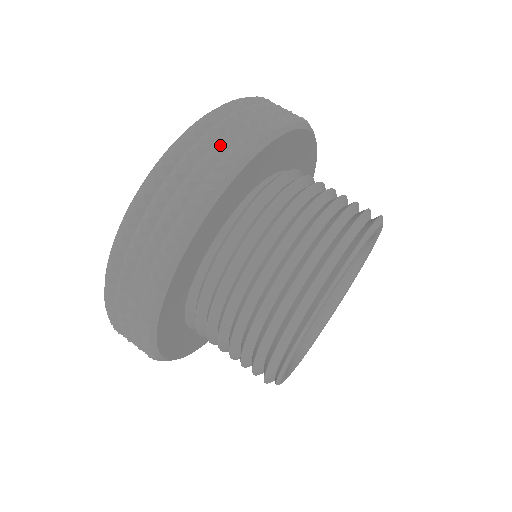
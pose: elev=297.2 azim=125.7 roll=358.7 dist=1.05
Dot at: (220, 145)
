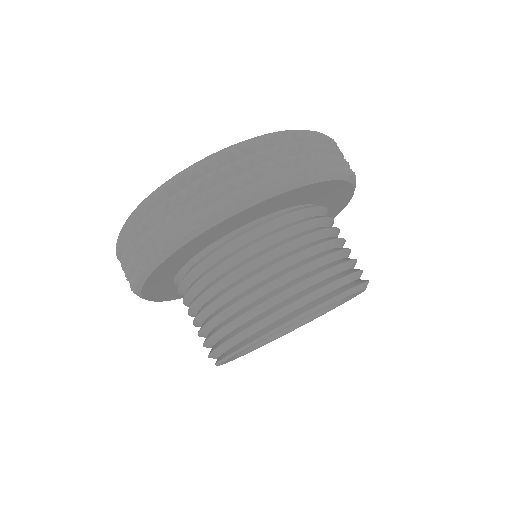
Dot at: (191, 206)
